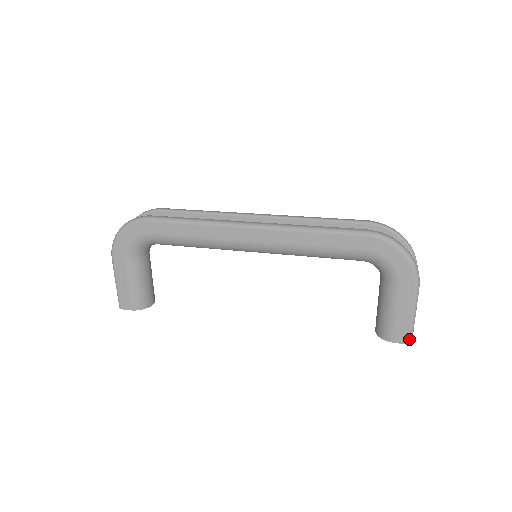
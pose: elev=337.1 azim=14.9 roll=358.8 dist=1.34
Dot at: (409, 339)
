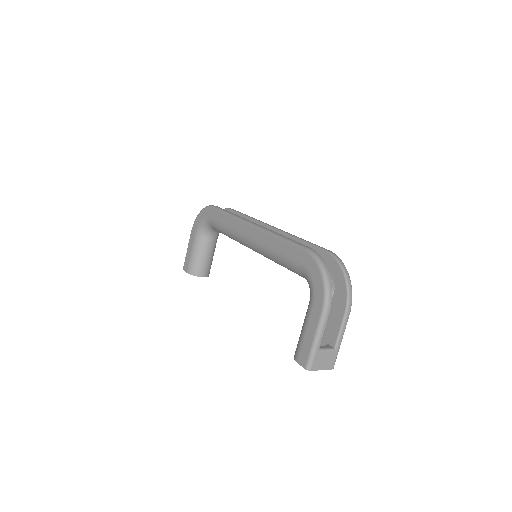
Dot at: (307, 364)
